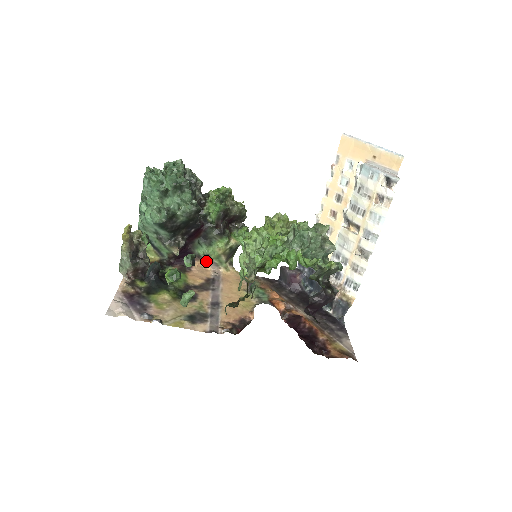
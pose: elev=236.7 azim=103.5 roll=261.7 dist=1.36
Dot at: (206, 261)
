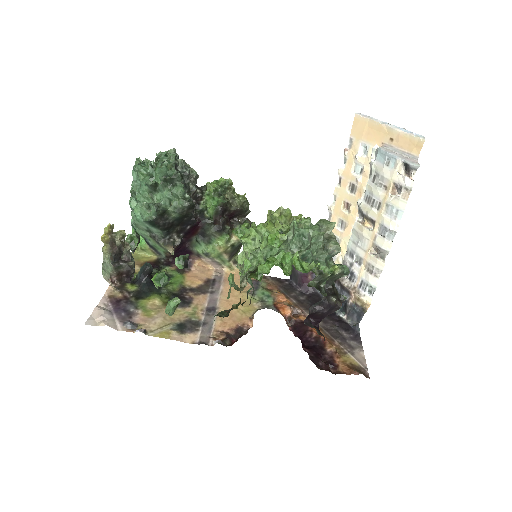
Dot at: (207, 260)
